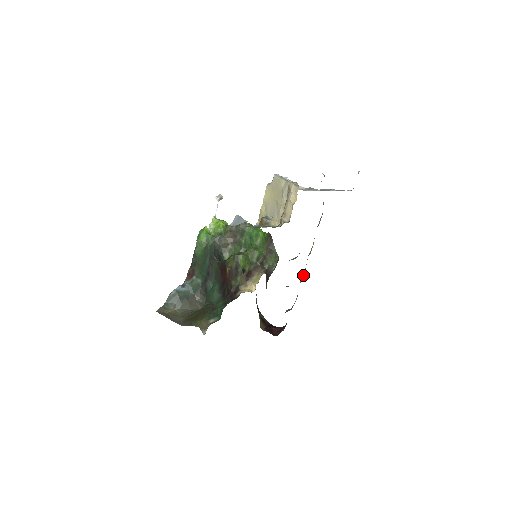
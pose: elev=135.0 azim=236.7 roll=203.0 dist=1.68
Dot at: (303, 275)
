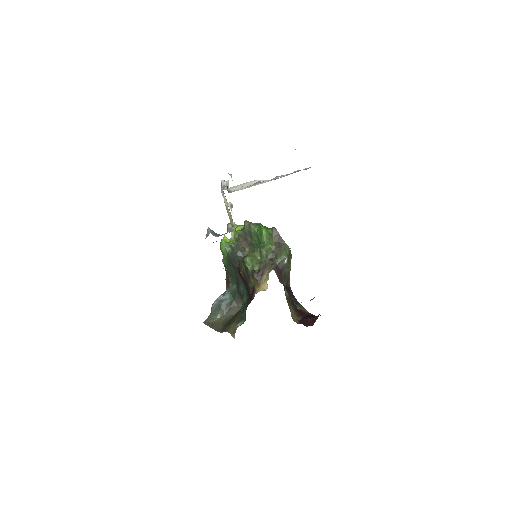
Dot at: occluded
